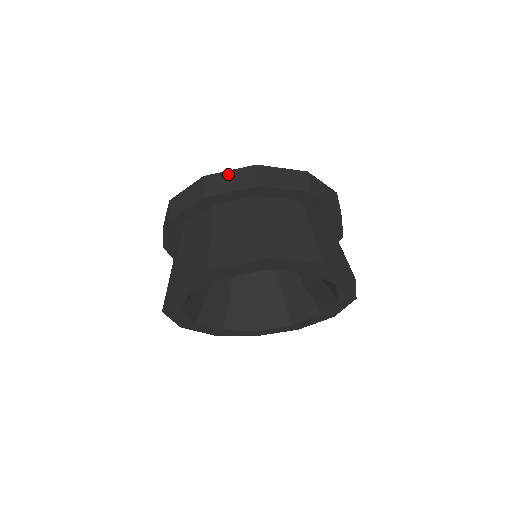
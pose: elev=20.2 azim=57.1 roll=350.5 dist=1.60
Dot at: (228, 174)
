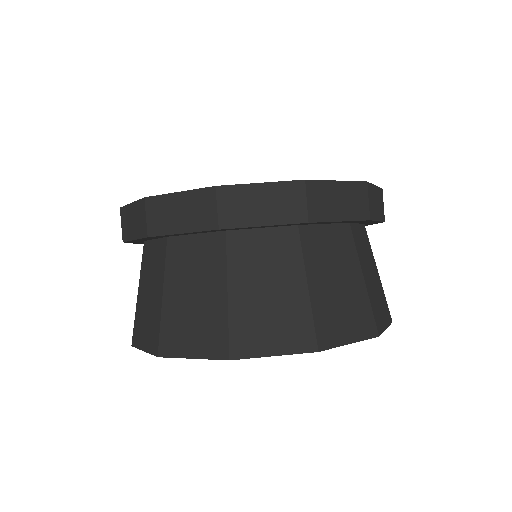
Dot at: (130, 209)
